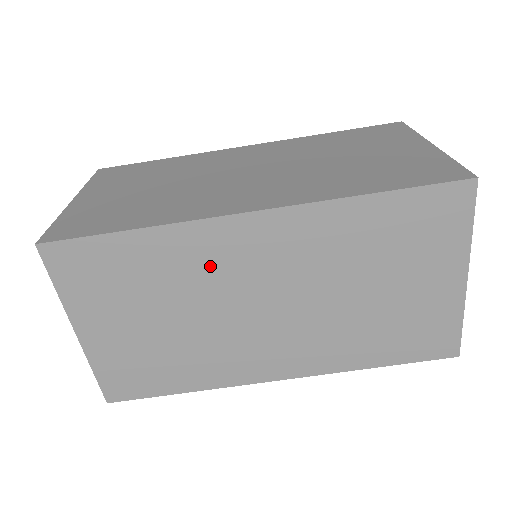
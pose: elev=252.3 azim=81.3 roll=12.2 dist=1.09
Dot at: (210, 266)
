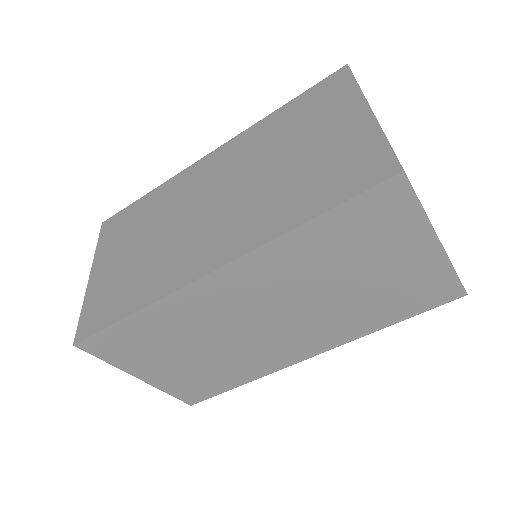
Dot at: (205, 314)
